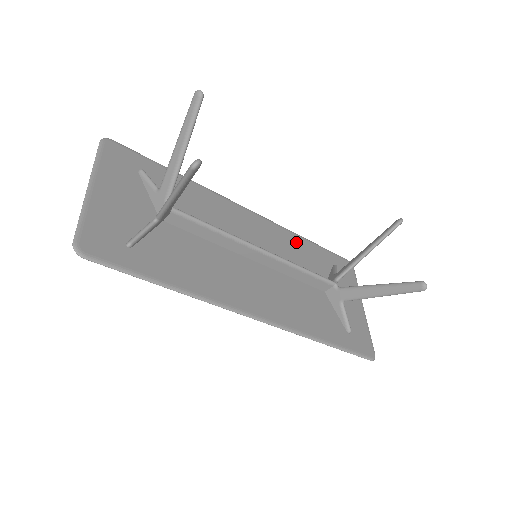
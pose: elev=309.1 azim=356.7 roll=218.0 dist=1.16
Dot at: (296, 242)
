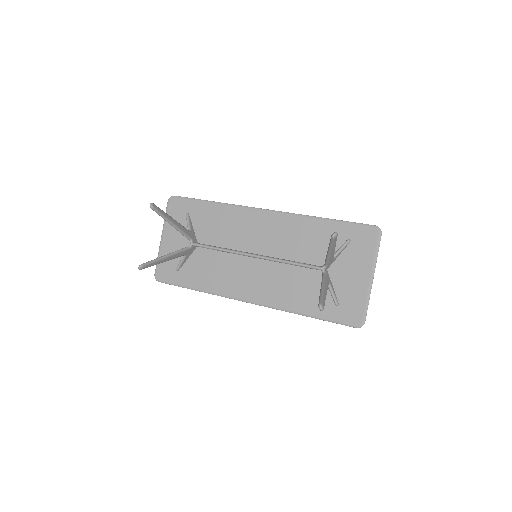
Dot at: (307, 227)
